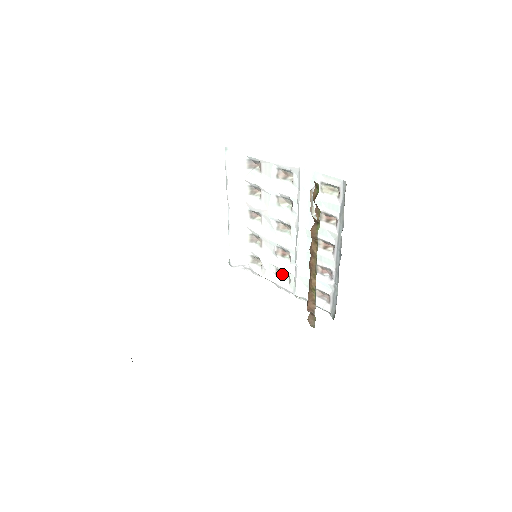
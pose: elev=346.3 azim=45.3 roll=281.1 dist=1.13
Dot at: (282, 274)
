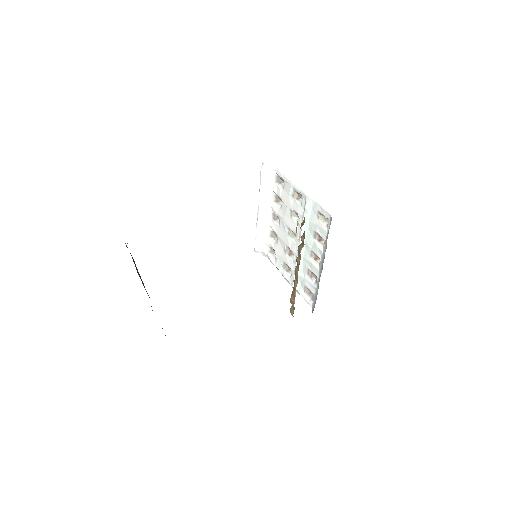
Dot at: (287, 268)
